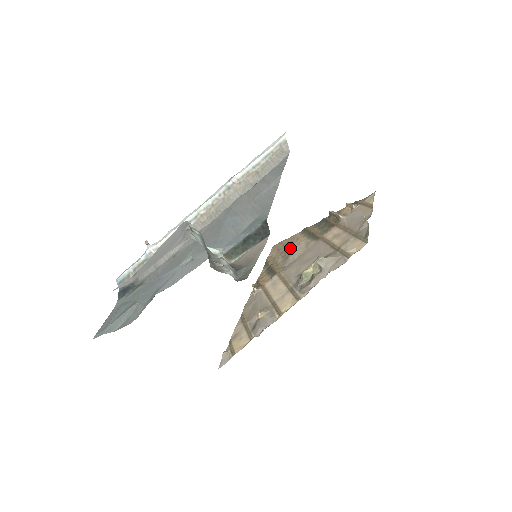
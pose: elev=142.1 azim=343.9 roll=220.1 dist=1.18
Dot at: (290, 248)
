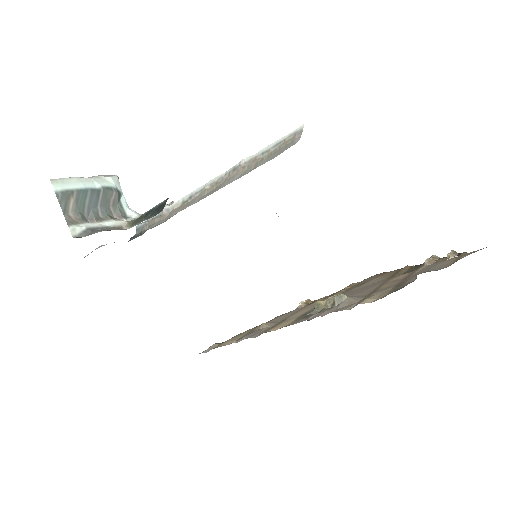
Dot at: (370, 280)
